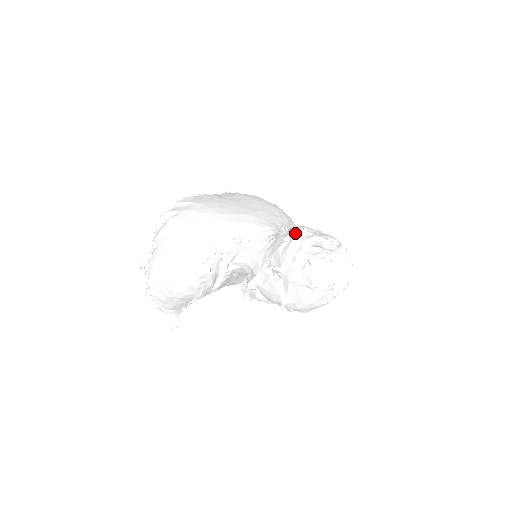
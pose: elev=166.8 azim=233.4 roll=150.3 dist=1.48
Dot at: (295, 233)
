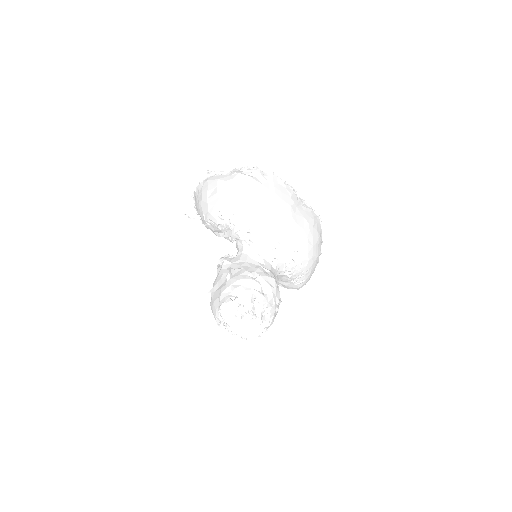
Dot at: (263, 280)
